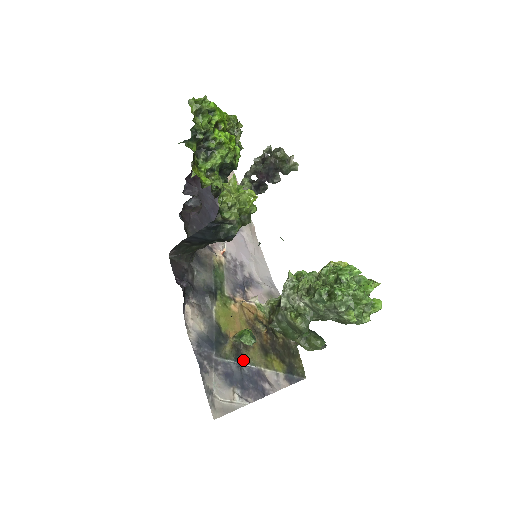
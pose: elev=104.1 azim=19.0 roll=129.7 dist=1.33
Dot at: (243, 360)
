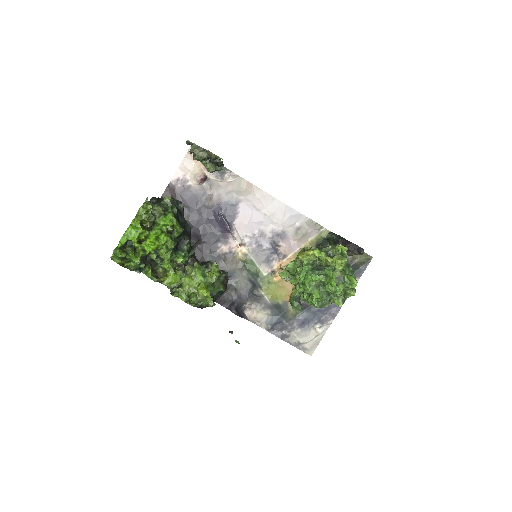
Dot at: (308, 304)
